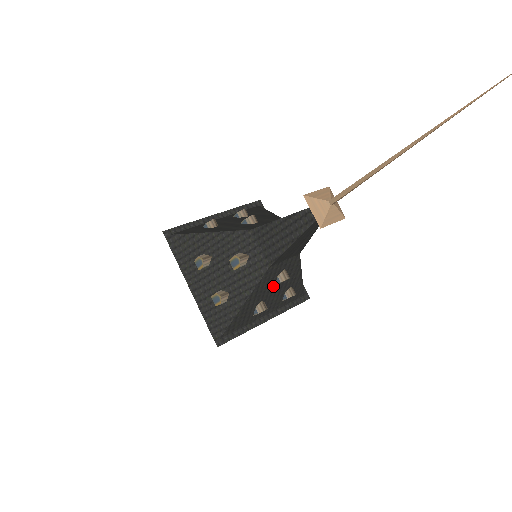
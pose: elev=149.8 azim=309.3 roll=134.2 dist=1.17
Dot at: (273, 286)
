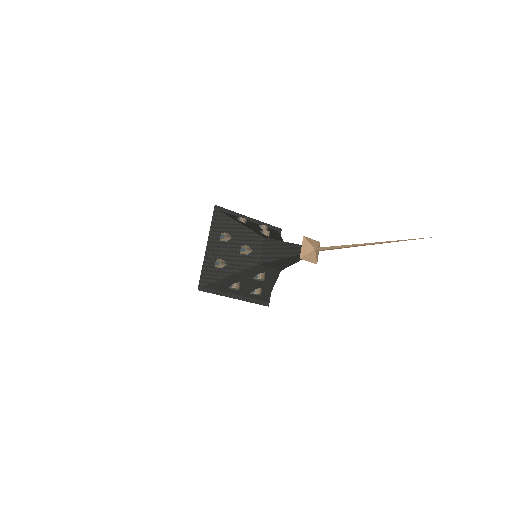
Dot at: occluded
